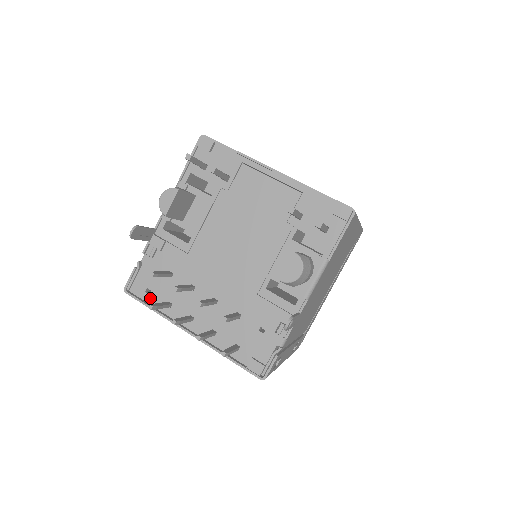
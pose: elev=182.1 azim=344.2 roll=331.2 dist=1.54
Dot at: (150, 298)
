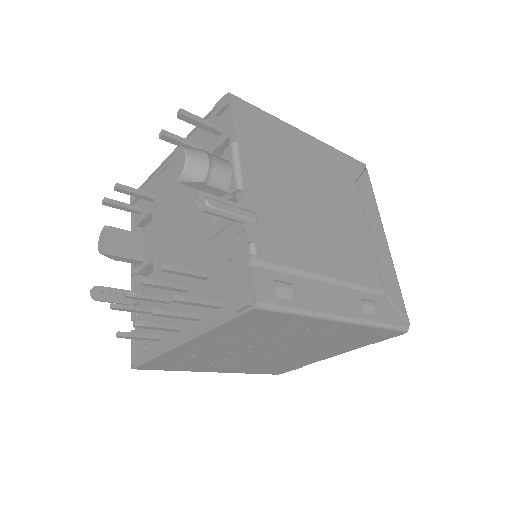
Dot at: (149, 351)
